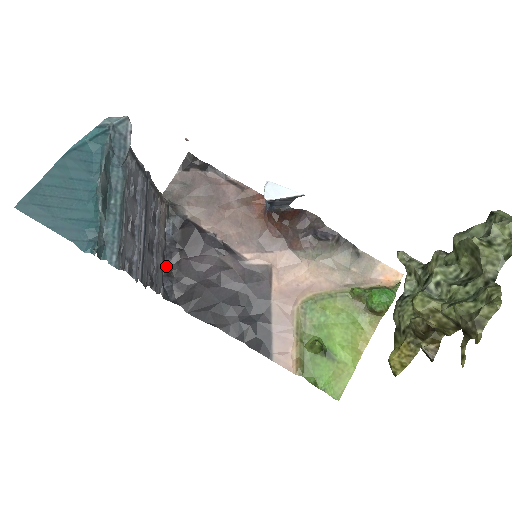
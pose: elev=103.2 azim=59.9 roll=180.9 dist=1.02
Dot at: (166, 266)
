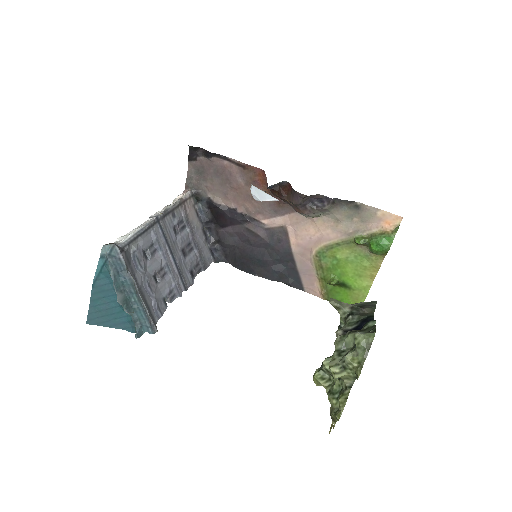
Dot at: (210, 238)
